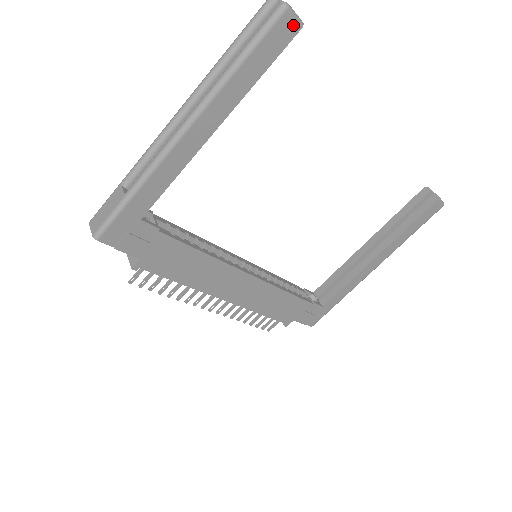
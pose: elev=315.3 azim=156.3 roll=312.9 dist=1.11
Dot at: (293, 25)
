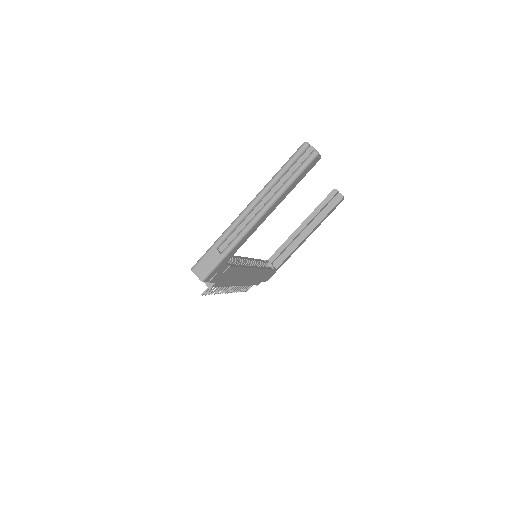
Dot at: (318, 159)
